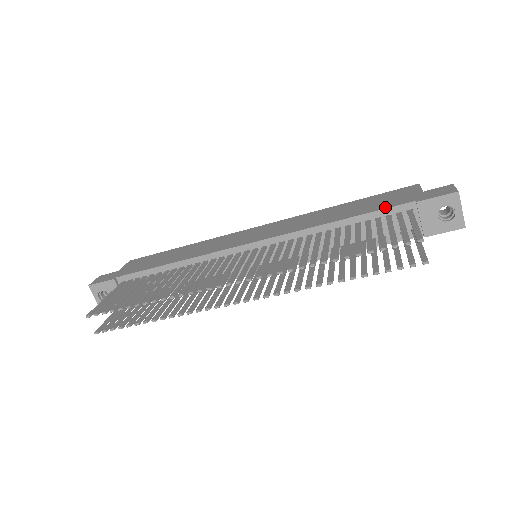
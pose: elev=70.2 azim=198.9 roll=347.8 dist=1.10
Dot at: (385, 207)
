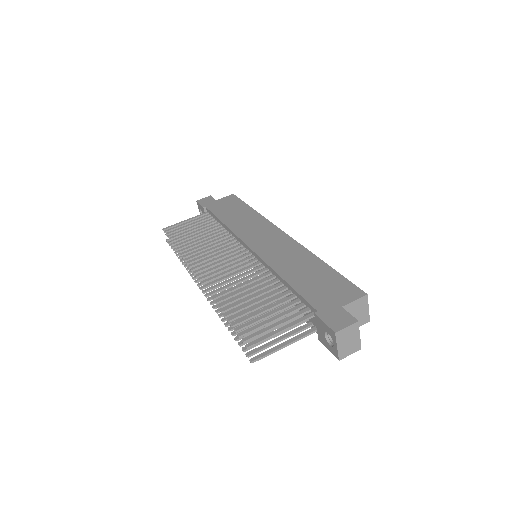
Dot at: (306, 296)
